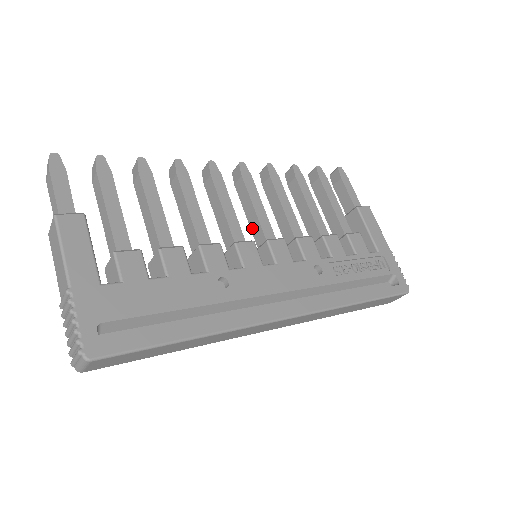
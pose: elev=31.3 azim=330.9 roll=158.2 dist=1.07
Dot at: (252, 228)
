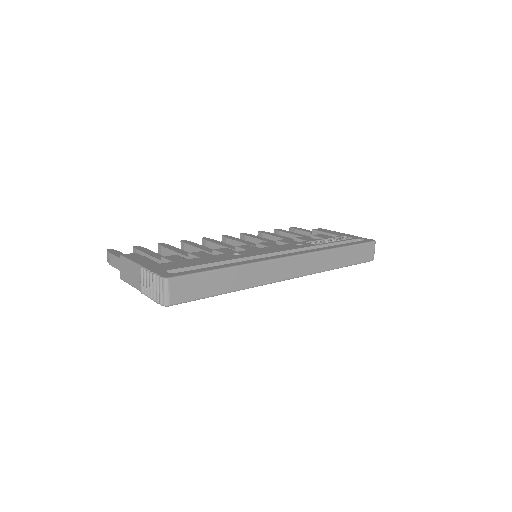
Dot at: occluded
